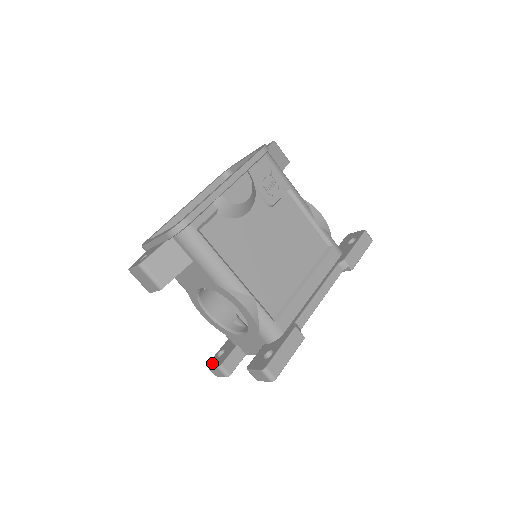
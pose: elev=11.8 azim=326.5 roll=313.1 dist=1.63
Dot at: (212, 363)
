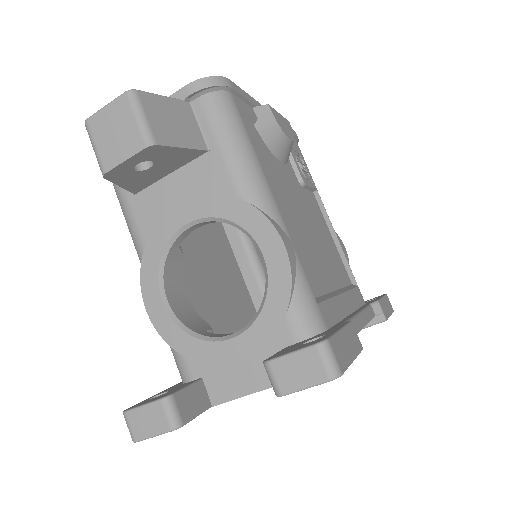
Dot at: (140, 403)
